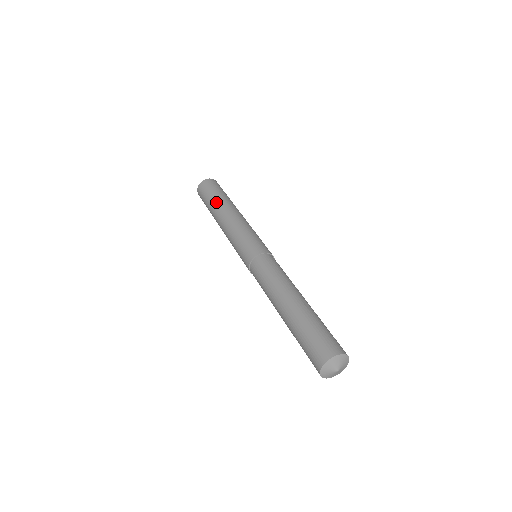
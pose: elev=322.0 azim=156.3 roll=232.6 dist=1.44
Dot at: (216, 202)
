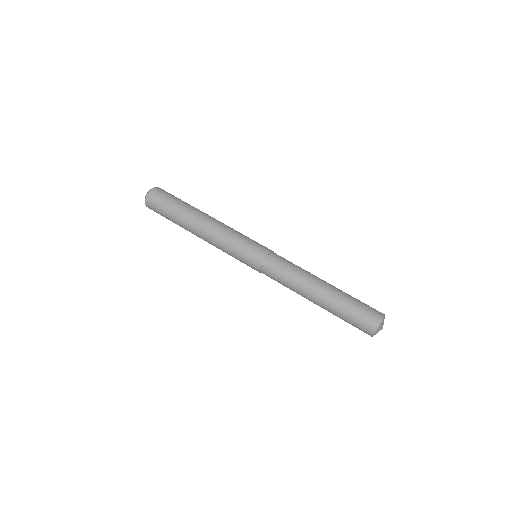
Dot at: (180, 224)
